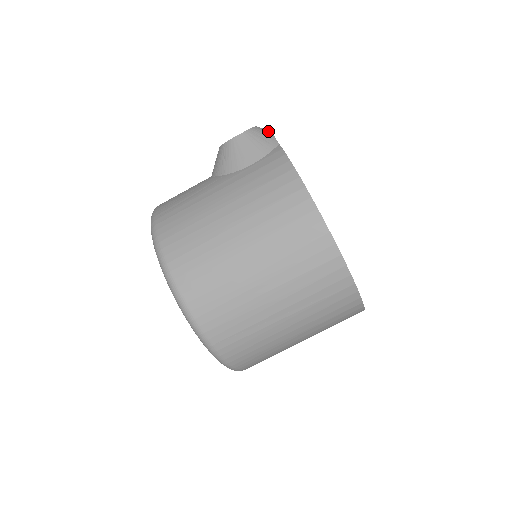
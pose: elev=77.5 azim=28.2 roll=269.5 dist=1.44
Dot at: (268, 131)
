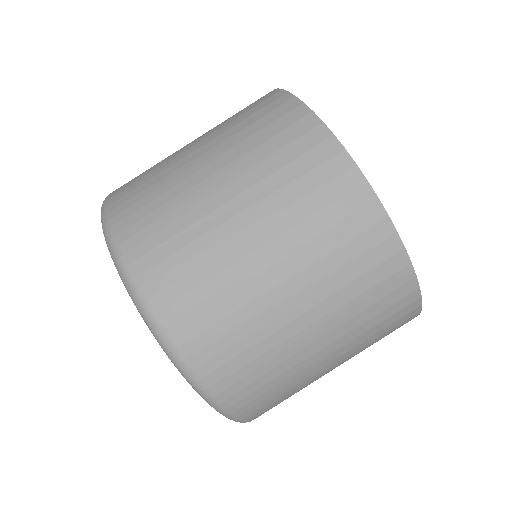
Dot at: occluded
